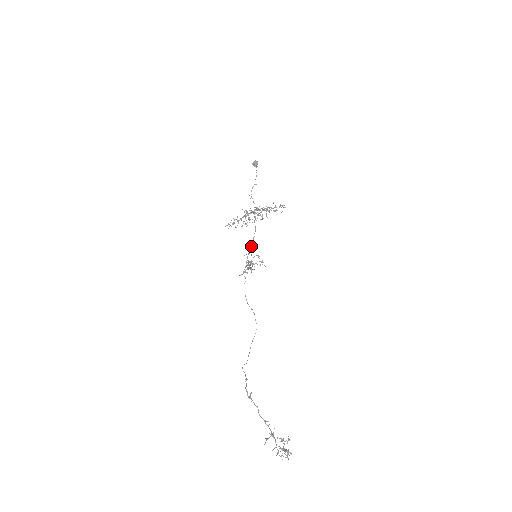
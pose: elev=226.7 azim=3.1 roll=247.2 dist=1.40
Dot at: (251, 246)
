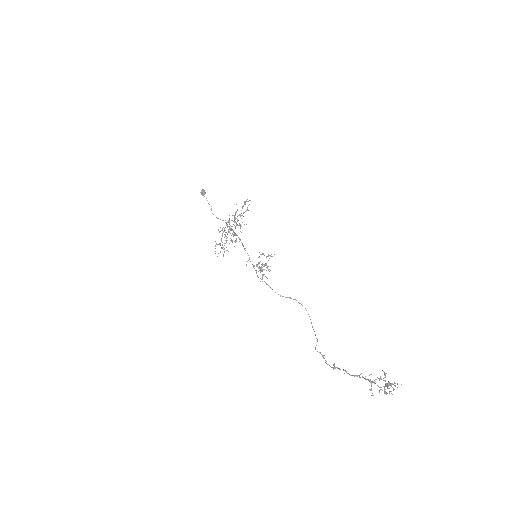
Dot at: occluded
